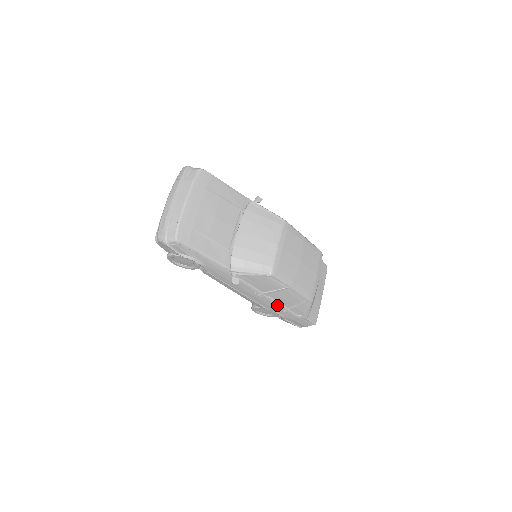
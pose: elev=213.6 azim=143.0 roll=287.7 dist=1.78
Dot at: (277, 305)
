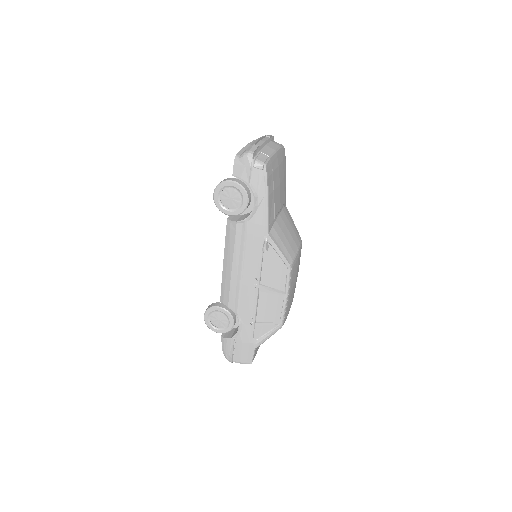
Dot at: (253, 310)
